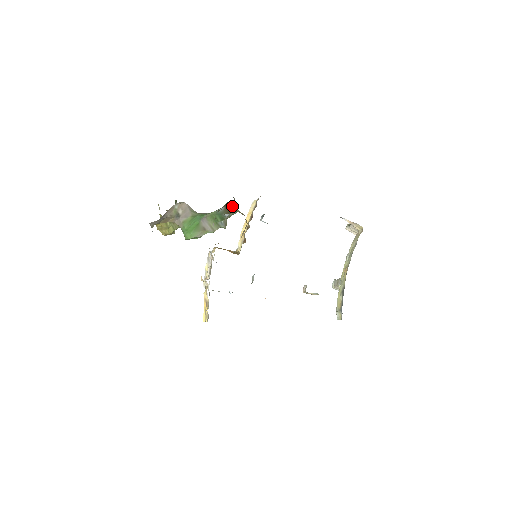
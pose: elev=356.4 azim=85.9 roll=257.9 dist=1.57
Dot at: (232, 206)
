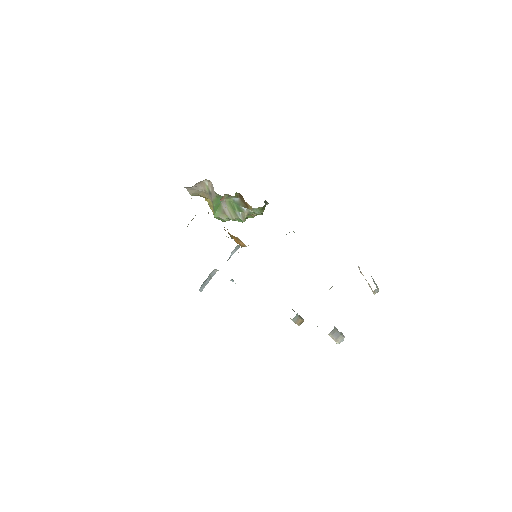
Dot at: occluded
